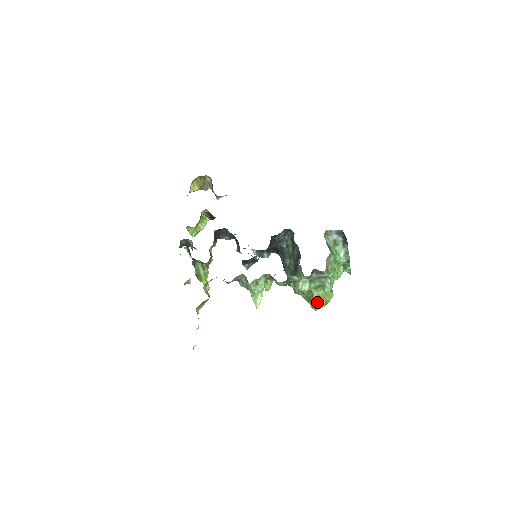
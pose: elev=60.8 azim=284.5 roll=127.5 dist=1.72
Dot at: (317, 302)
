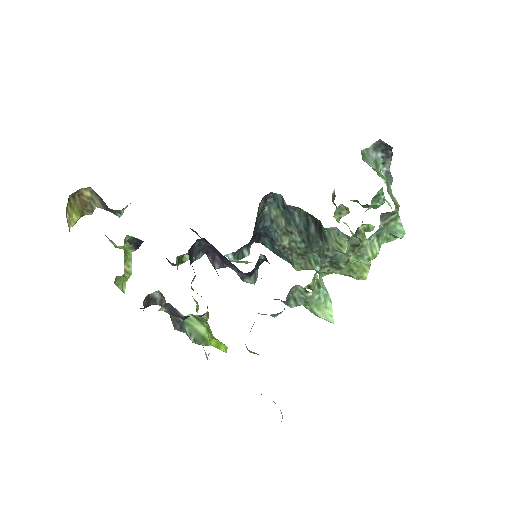
Dot at: (363, 267)
